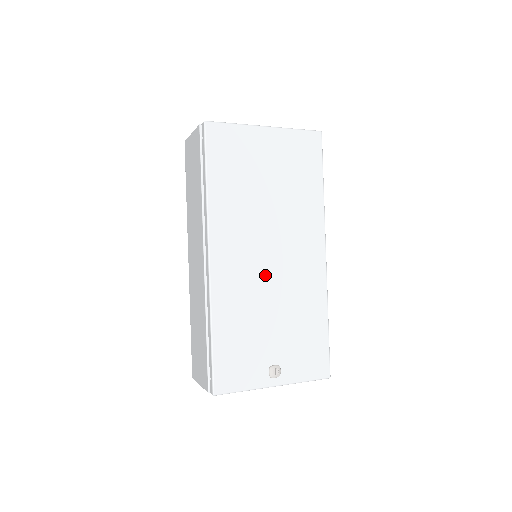
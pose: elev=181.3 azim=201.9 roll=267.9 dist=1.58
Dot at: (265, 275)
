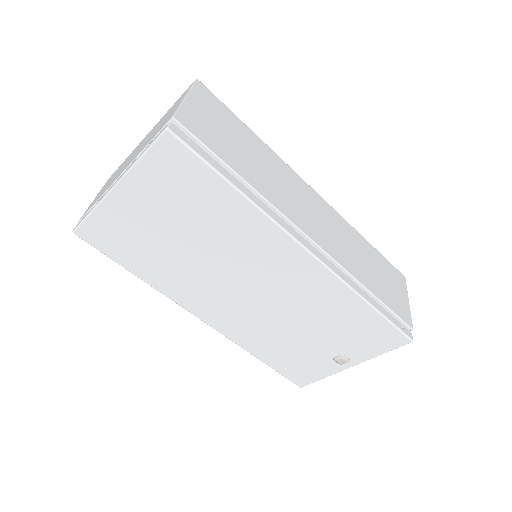
Dot at: (260, 305)
